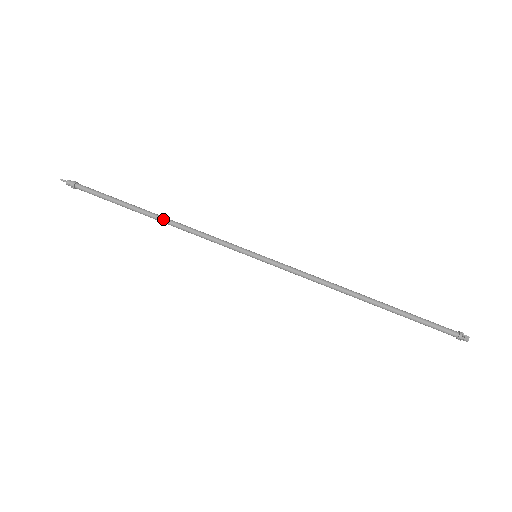
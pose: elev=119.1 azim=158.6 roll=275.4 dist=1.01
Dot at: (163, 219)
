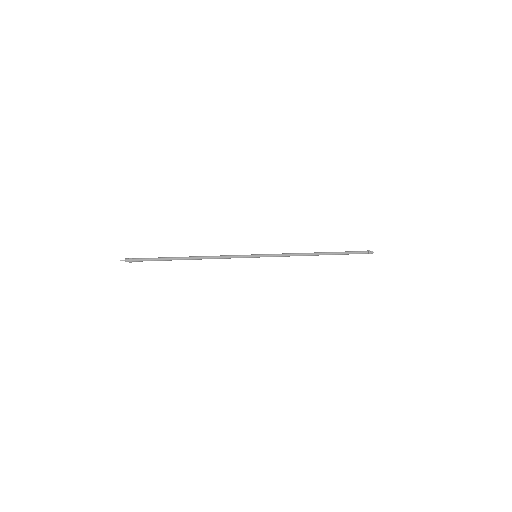
Dot at: (196, 258)
